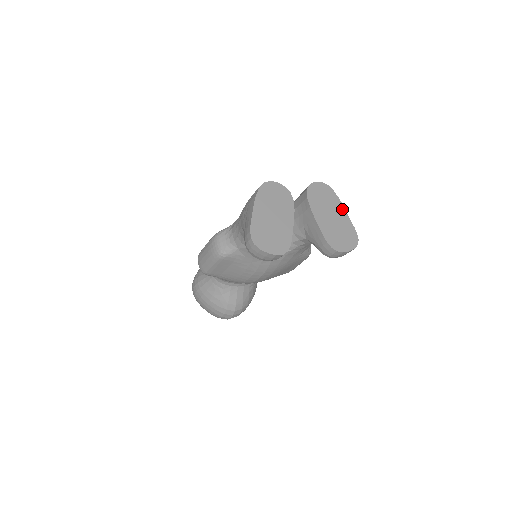
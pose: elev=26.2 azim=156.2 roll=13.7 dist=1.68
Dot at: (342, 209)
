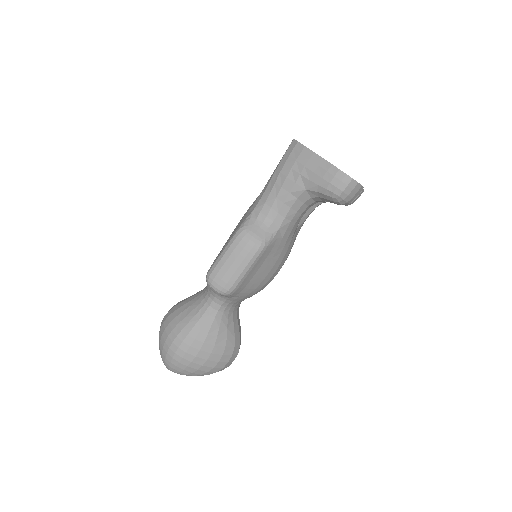
Dot at: occluded
